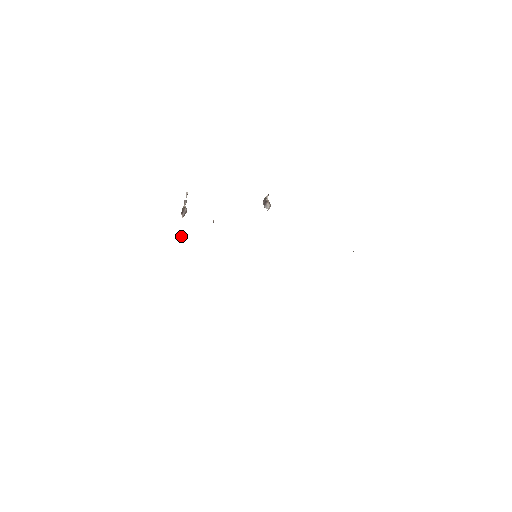
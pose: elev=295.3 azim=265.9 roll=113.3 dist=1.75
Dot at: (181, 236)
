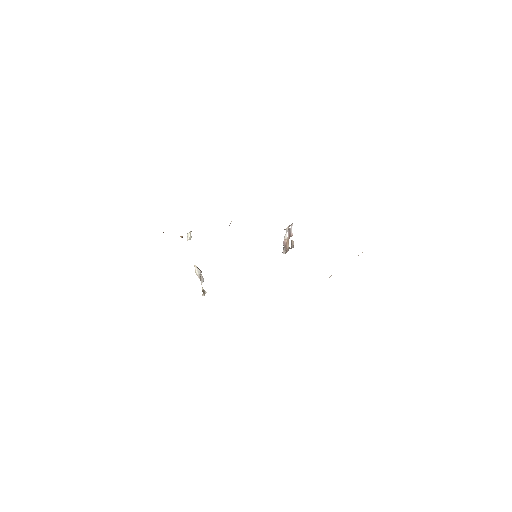
Dot at: occluded
